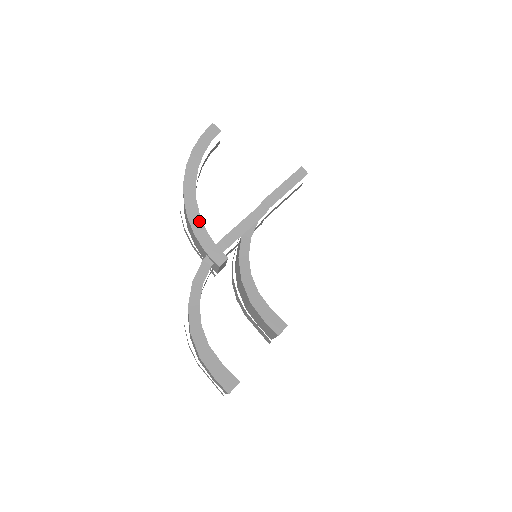
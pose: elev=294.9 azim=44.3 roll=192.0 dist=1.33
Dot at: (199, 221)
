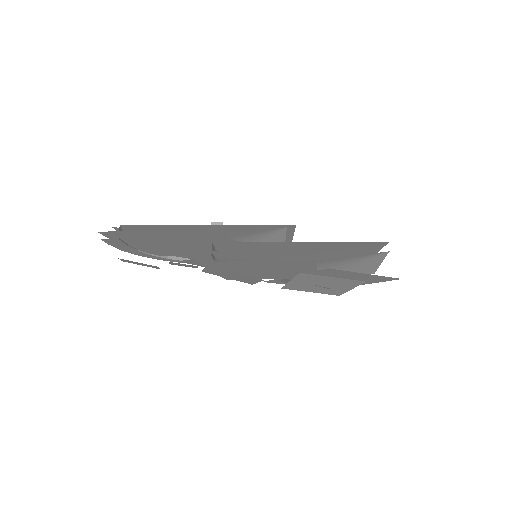
Dot at: occluded
